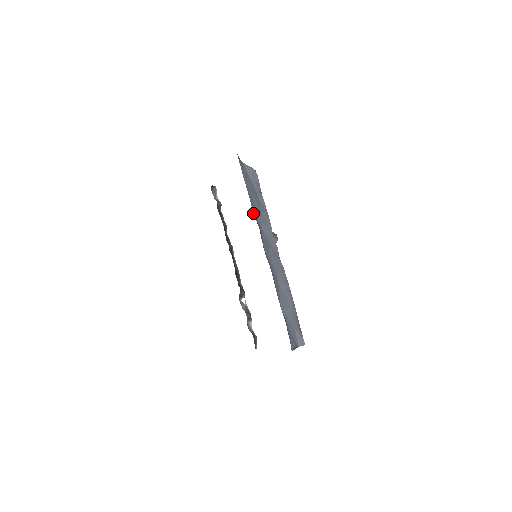
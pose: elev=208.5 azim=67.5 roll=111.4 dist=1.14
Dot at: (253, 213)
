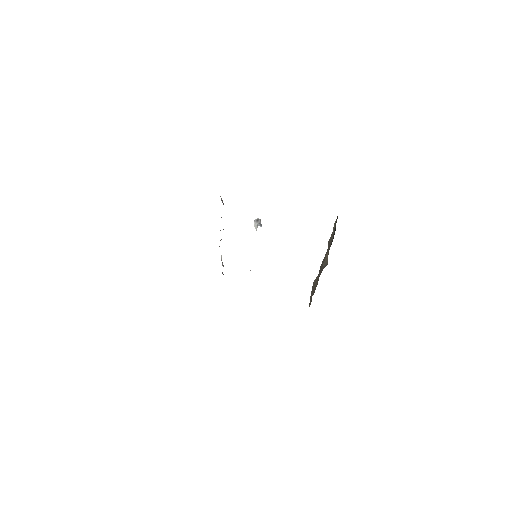
Dot at: occluded
